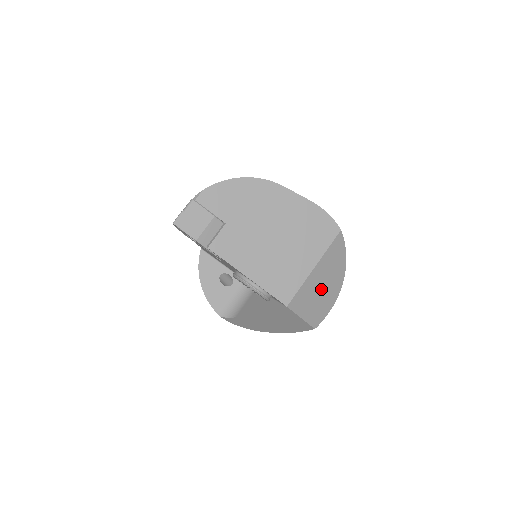
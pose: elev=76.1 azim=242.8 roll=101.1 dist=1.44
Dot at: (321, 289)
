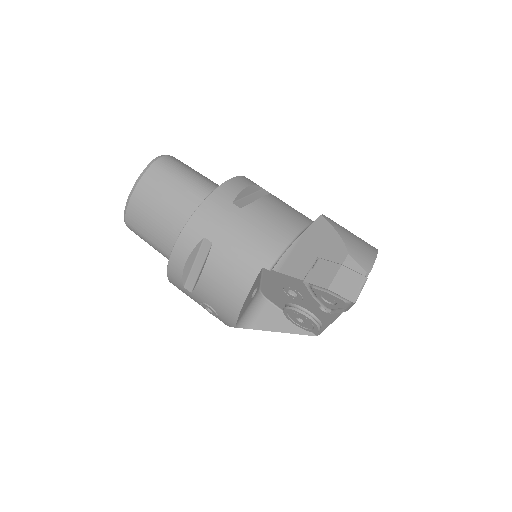
Dot at: occluded
